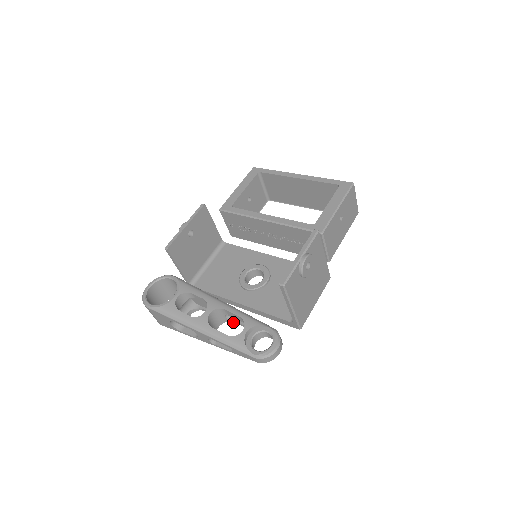
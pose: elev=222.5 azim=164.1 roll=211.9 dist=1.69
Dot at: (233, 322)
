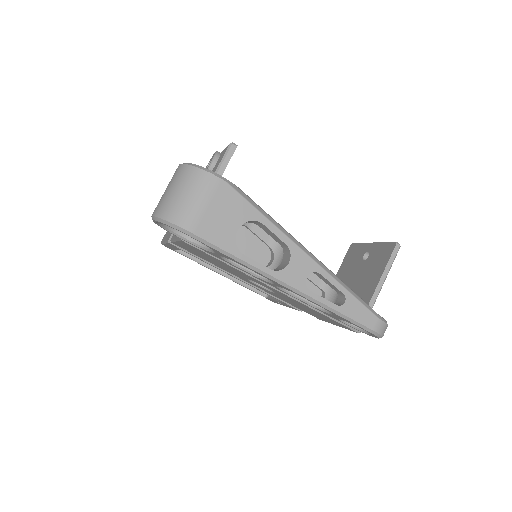
Dot at: (290, 291)
